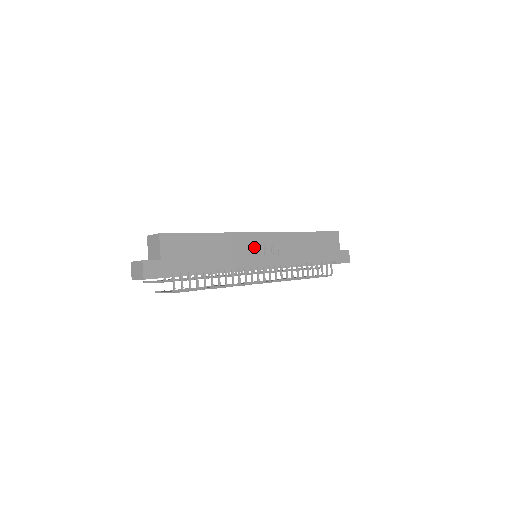
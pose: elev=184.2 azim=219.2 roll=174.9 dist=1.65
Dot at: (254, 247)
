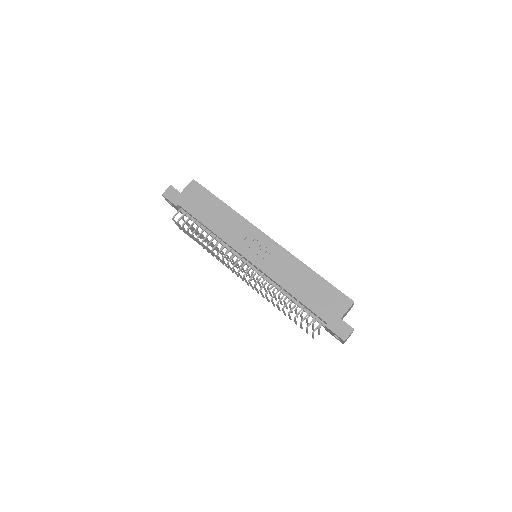
Dot at: (250, 239)
